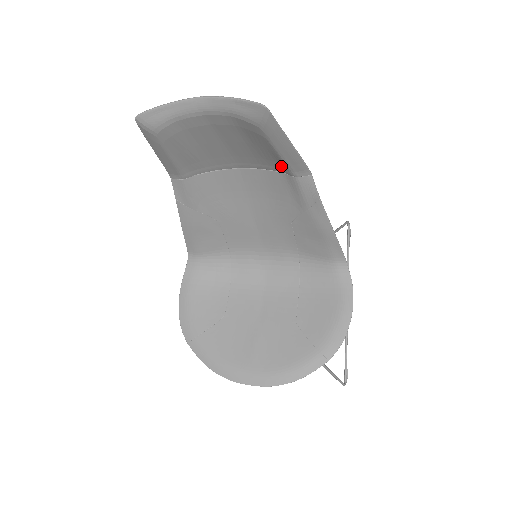
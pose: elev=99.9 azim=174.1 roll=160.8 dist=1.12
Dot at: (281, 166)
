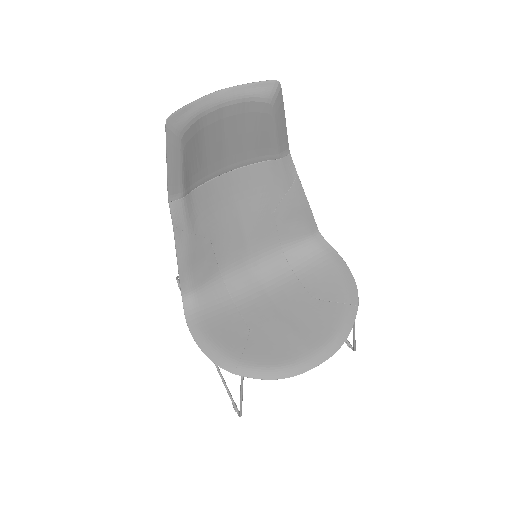
Dot at: (269, 151)
